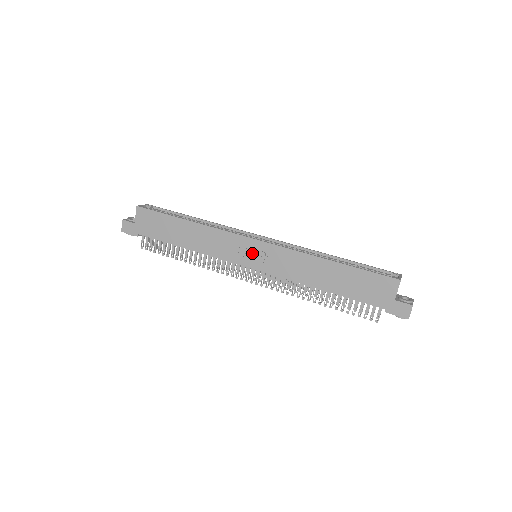
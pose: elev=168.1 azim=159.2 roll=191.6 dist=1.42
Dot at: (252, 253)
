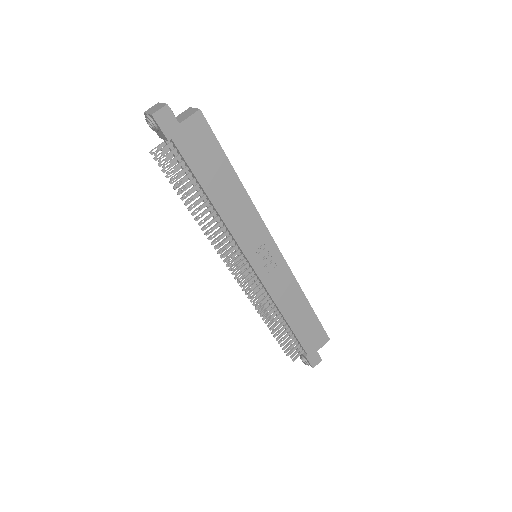
Dot at: (265, 255)
